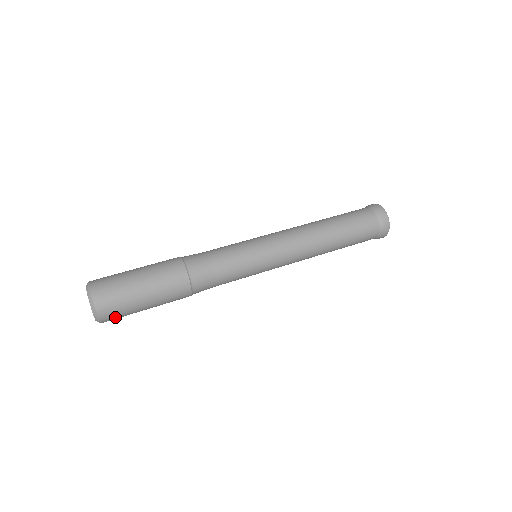
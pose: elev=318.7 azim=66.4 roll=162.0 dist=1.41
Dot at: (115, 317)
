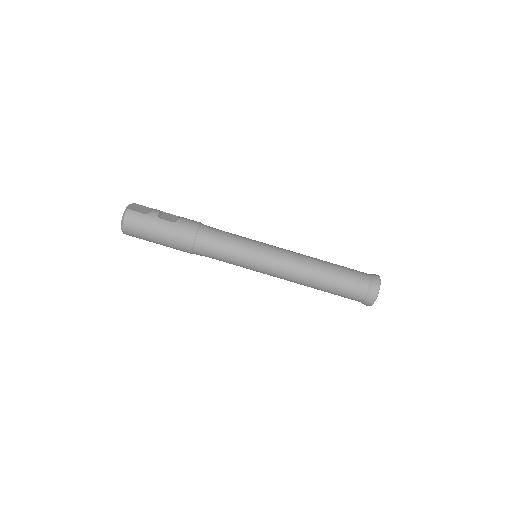
Dot at: occluded
